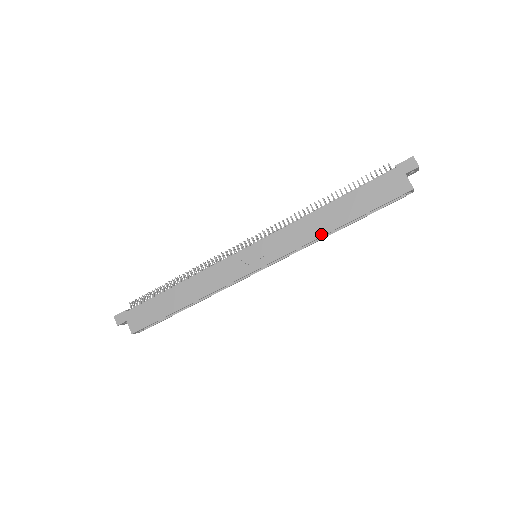
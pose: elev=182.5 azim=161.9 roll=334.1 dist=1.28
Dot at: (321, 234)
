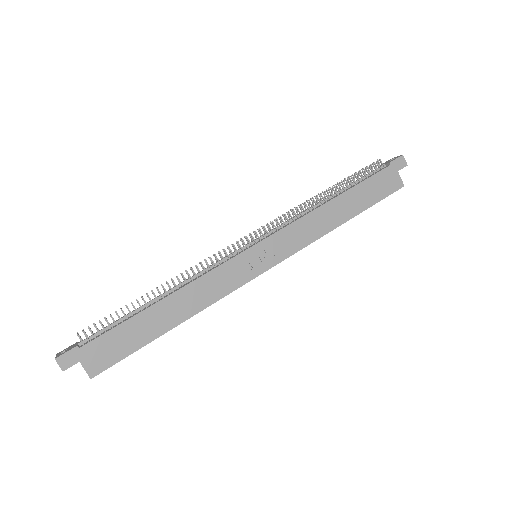
Dot at: (329, 229)
